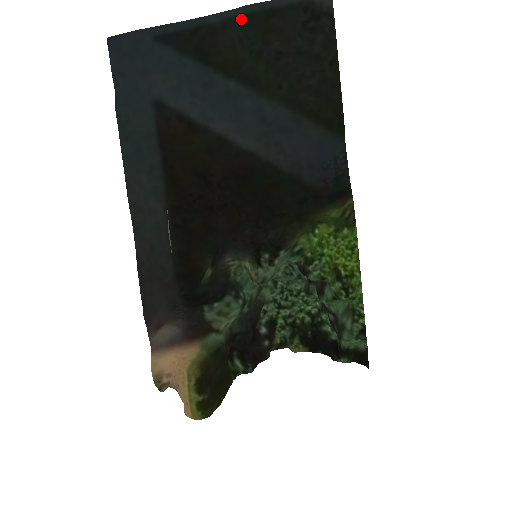
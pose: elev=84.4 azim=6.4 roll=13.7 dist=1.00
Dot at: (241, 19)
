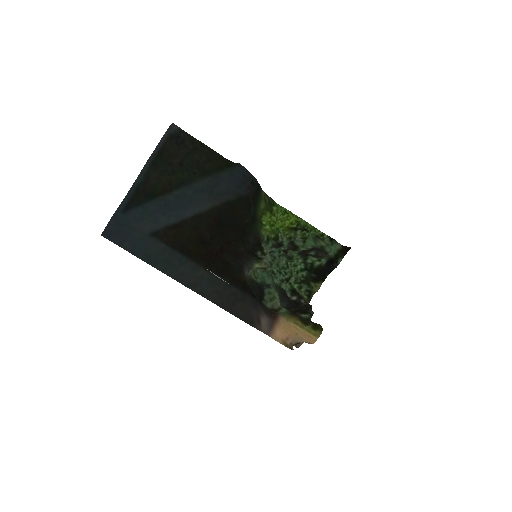
Dot at: (151, 167)
